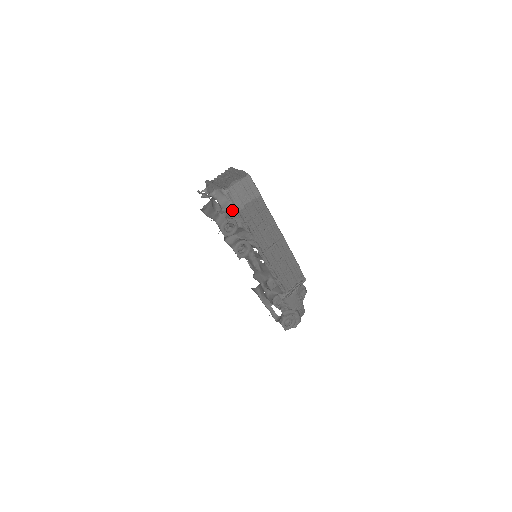
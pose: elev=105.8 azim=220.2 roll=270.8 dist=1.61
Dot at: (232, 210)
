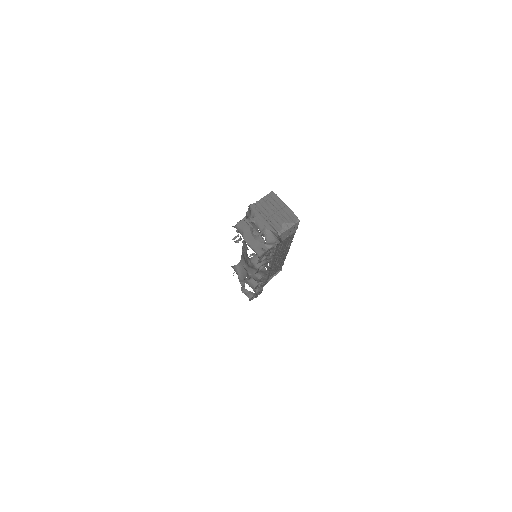
Dot at: (274, 246)
